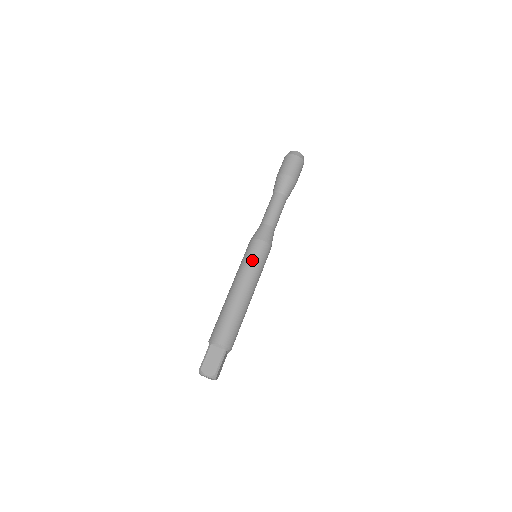
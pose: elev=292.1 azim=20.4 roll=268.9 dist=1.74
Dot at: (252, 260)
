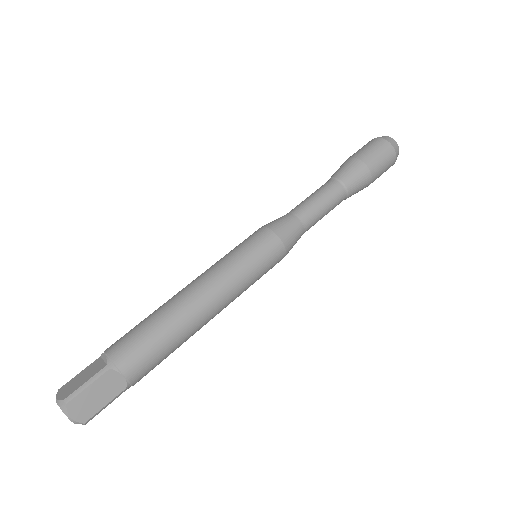
Dot at: (254, 268)
